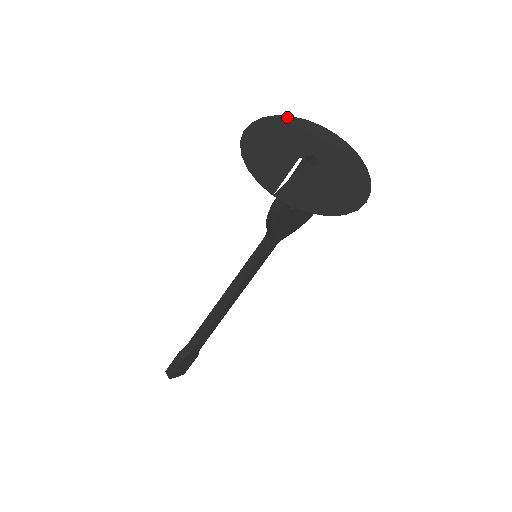
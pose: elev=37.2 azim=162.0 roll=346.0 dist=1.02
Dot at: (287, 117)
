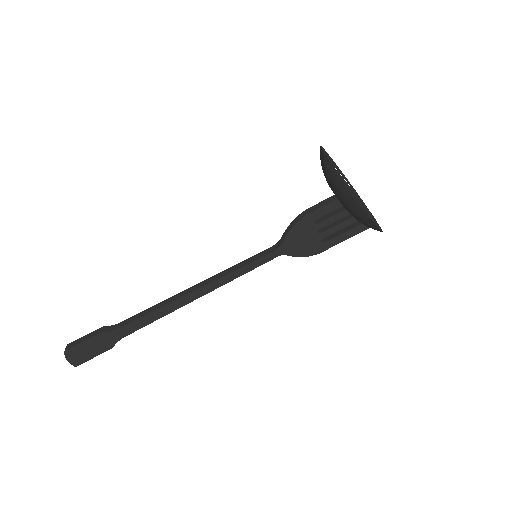
Dot at: (347, 179)
